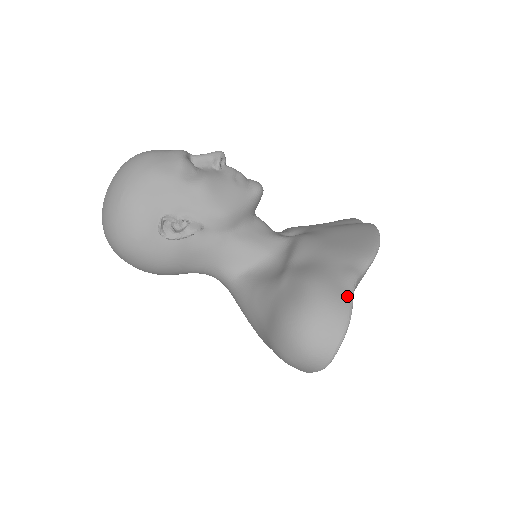
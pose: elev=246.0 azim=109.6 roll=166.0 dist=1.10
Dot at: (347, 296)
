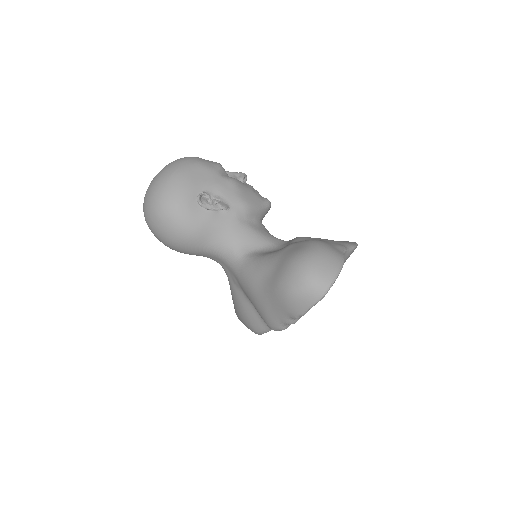
Dot at: (340, 252)
